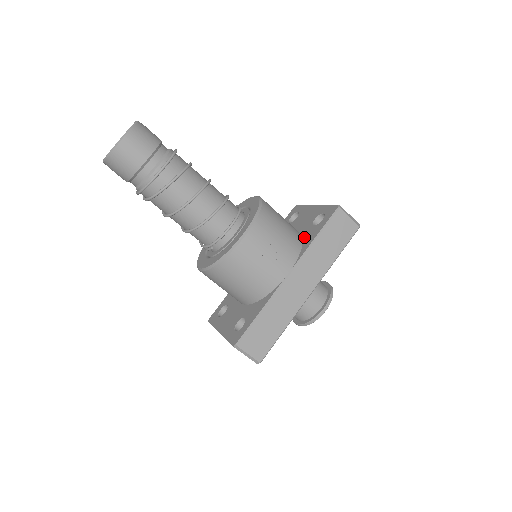
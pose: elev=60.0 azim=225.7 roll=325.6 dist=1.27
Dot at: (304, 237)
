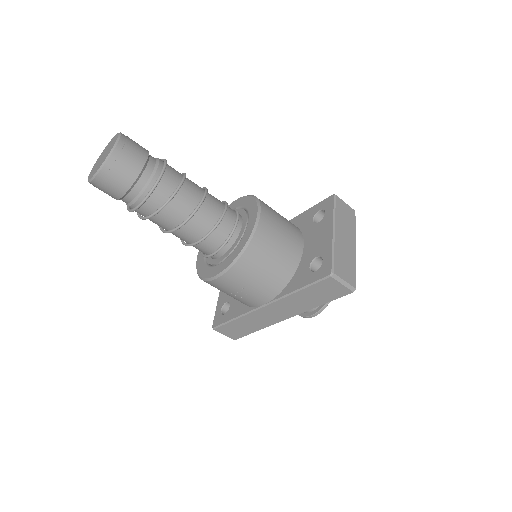
Dot at: (297, 272)
